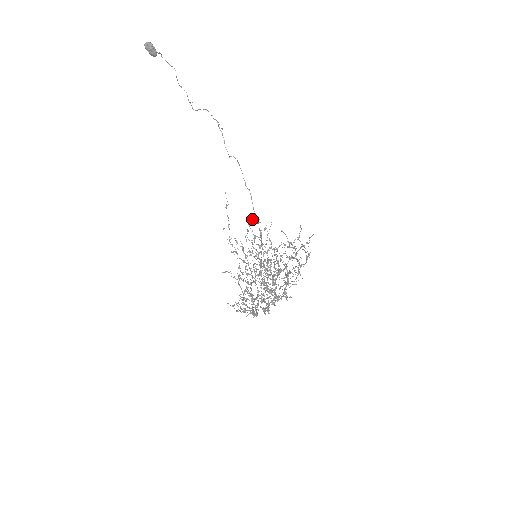
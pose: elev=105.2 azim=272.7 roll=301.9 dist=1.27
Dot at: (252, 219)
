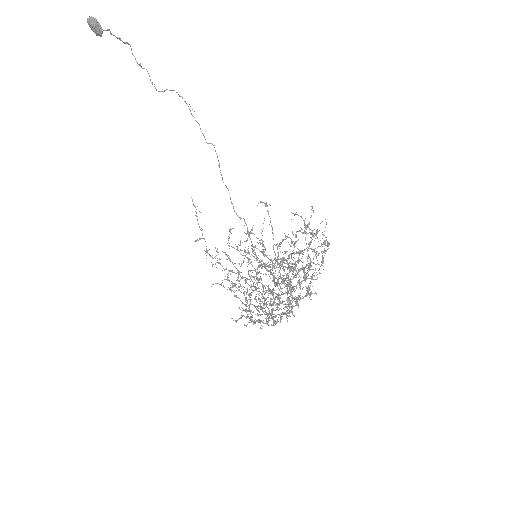
Dot at: occluded
